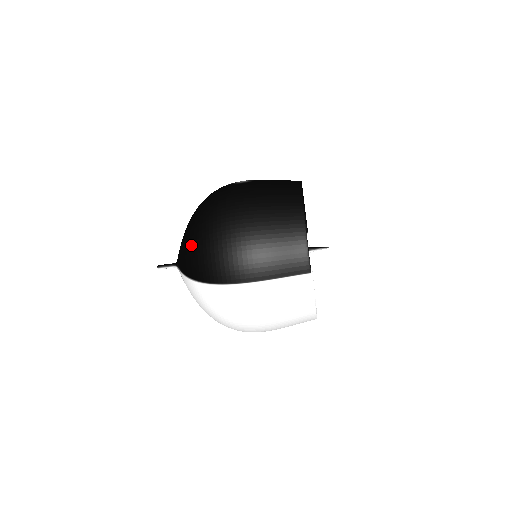
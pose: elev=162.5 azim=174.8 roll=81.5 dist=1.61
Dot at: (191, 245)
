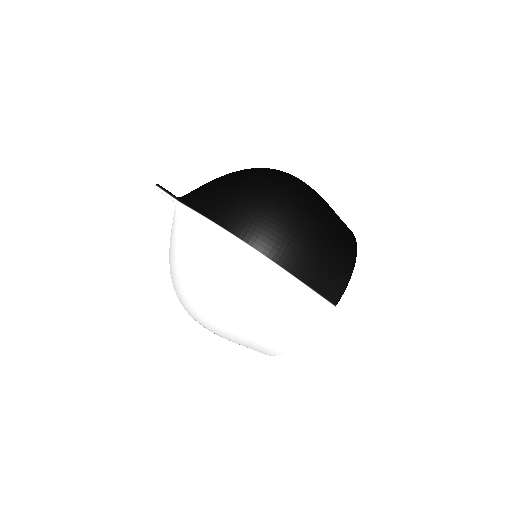
Dot at: (245, 193)
